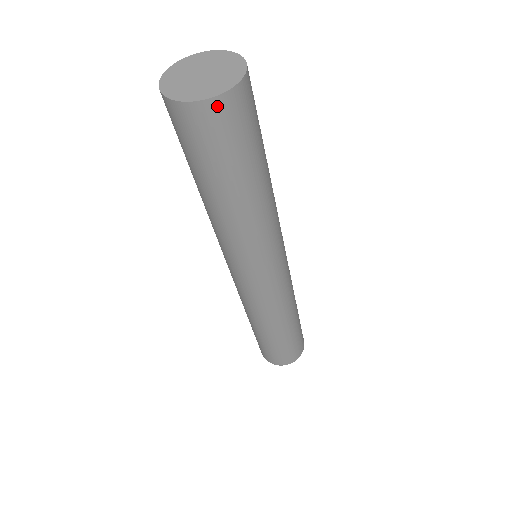
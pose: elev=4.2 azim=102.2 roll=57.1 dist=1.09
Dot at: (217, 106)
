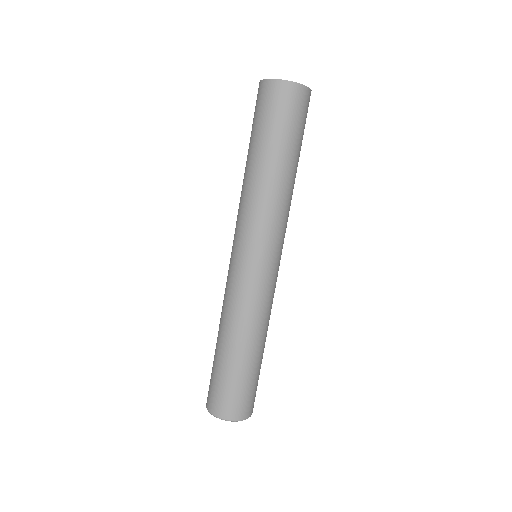
Dot at: (301, 91)
